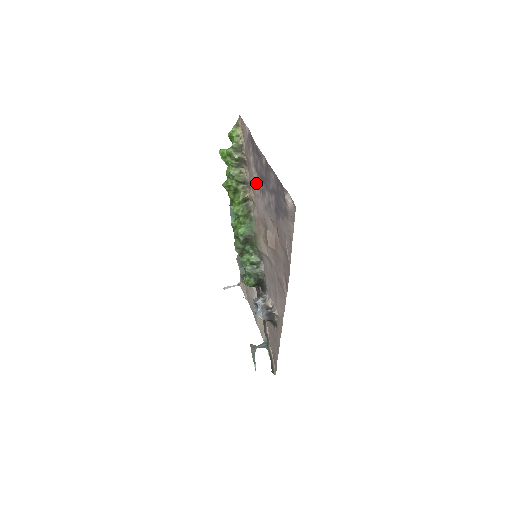
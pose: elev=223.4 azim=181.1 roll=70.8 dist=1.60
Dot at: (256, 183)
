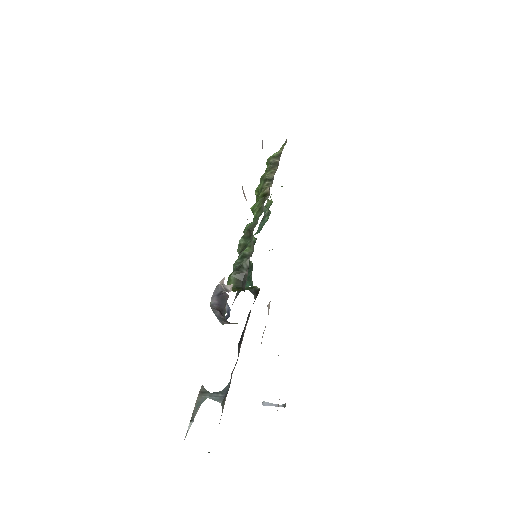
Dot at: occluded
